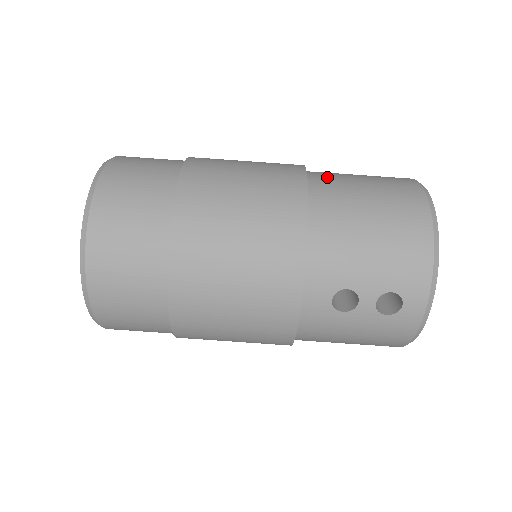
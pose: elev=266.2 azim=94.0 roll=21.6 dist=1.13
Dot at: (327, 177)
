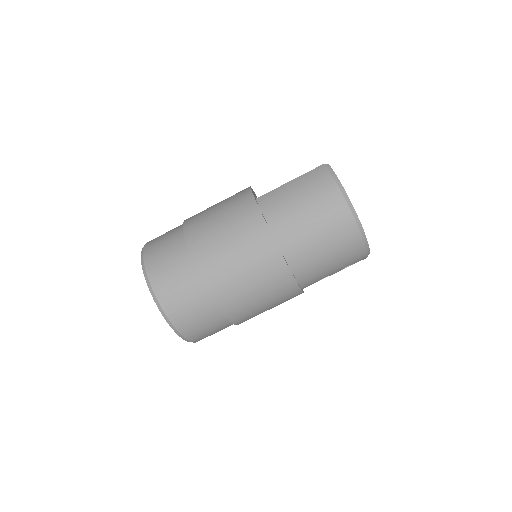
Dot at: (286, 228)
